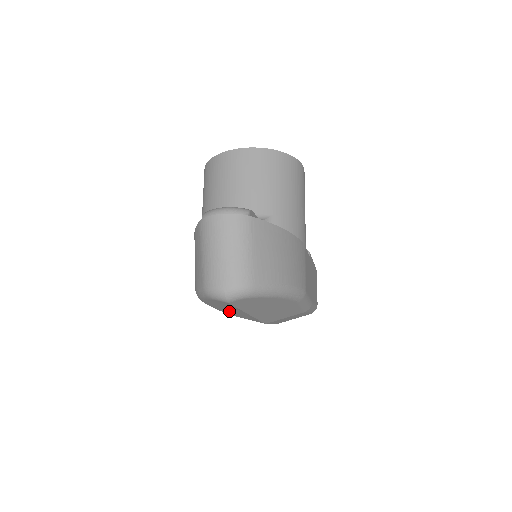
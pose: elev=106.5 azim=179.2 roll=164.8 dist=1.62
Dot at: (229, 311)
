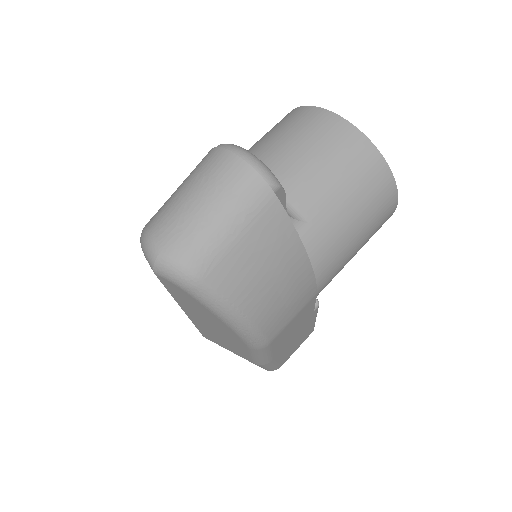
Dot at: occluded
